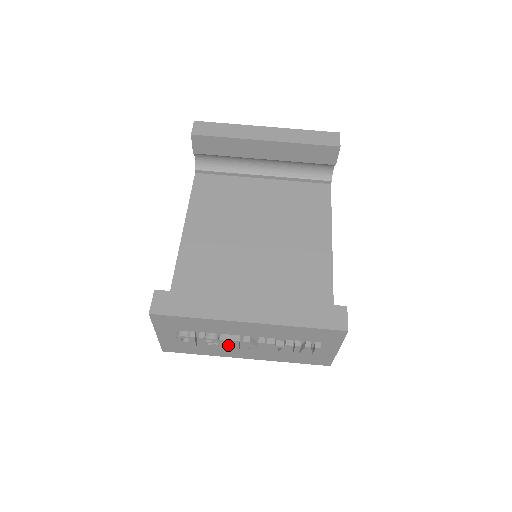
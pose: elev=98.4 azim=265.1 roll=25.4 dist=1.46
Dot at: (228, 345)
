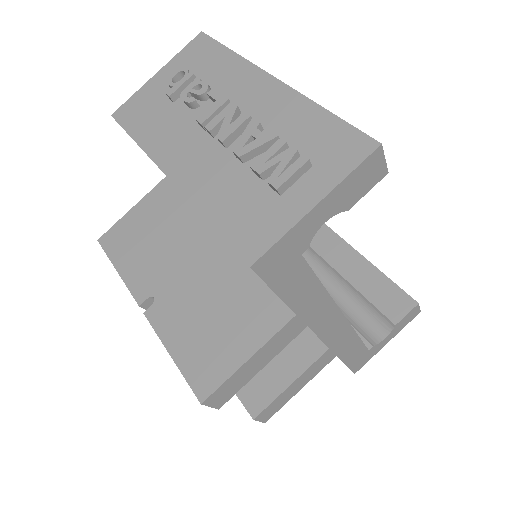
Dot at: (191, 127)
